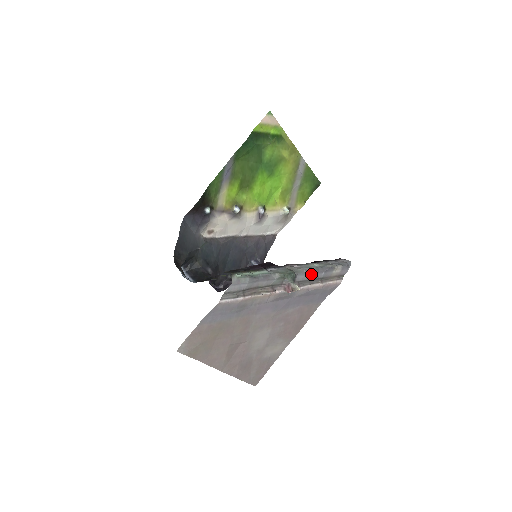
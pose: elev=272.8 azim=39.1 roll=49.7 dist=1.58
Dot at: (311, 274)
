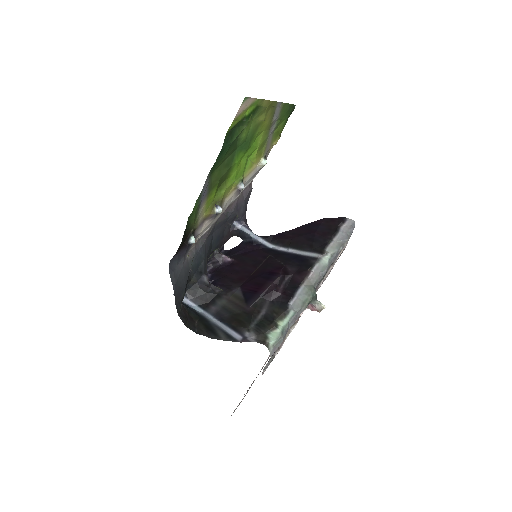
Dot at: (326, 272)
